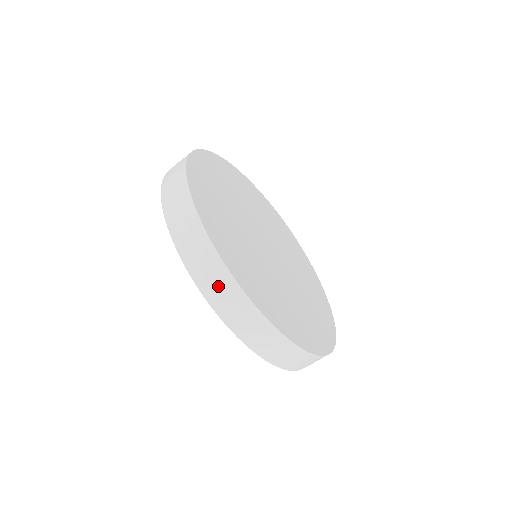
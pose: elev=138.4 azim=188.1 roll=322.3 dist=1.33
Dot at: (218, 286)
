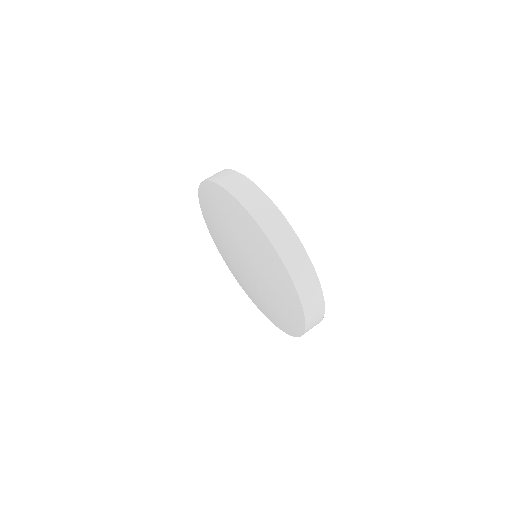
Dot at: (240, 186)
